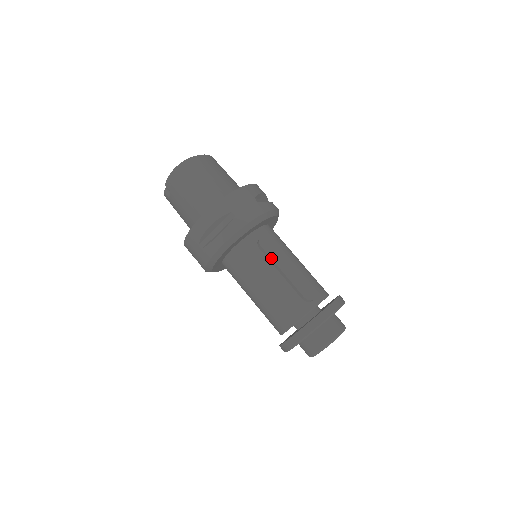
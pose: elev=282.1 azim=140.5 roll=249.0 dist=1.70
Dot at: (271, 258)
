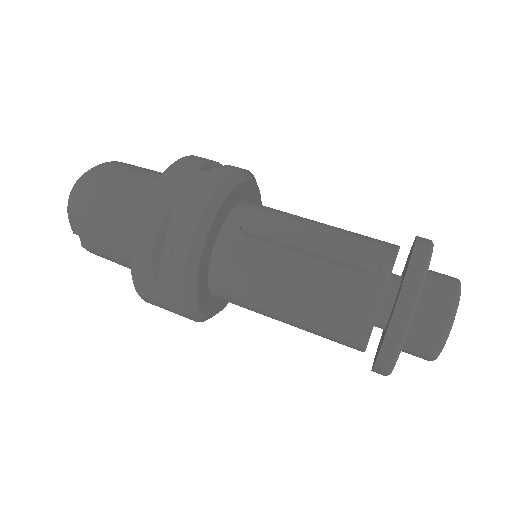
Dot at: (274, 239)
